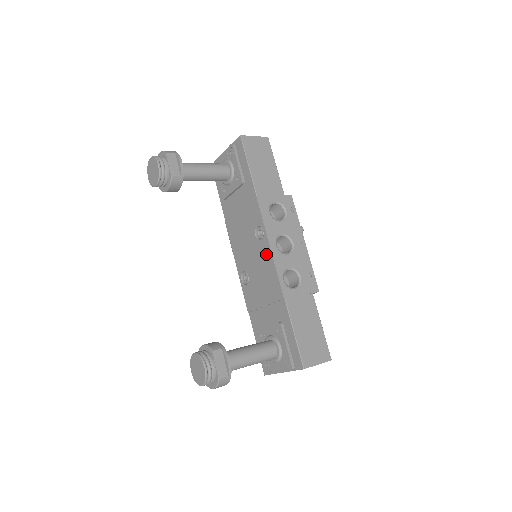
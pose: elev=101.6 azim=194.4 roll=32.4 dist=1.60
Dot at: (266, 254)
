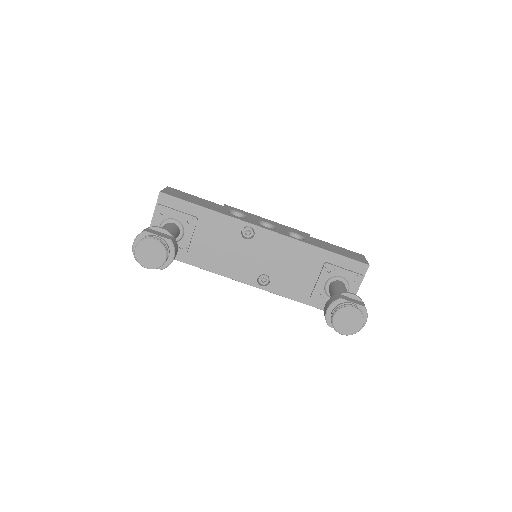
Dot at: (268, 238)
